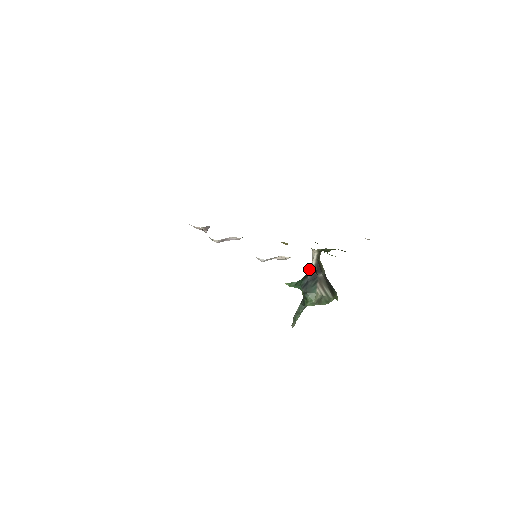
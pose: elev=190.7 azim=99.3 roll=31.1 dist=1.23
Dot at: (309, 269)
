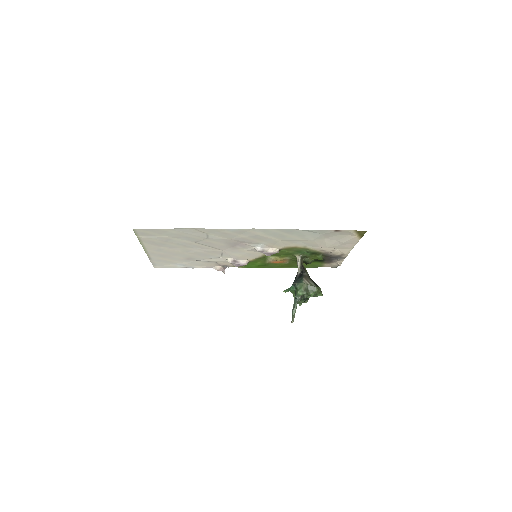
Dot at: (297, 273)
